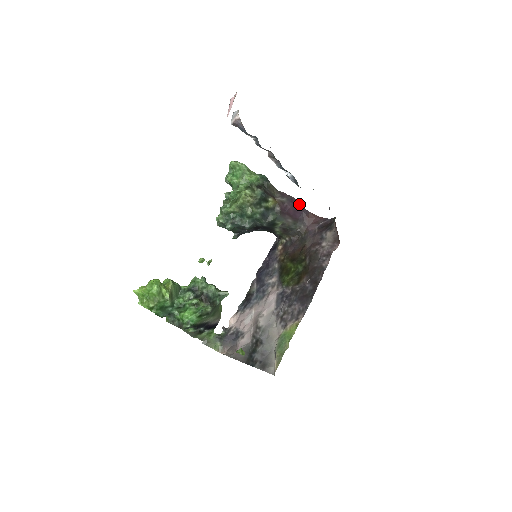
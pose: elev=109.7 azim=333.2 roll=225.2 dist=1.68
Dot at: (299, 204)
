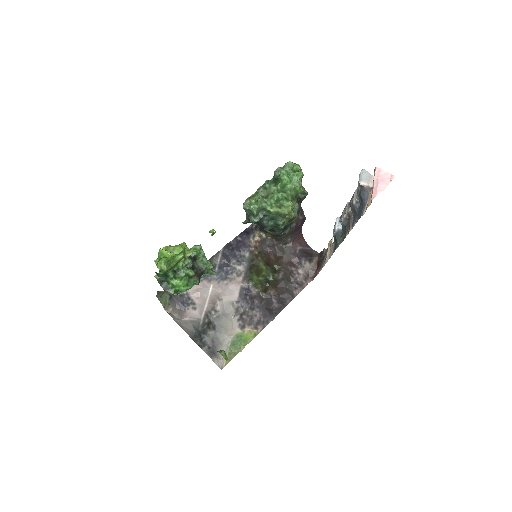
Dot at: occluded
